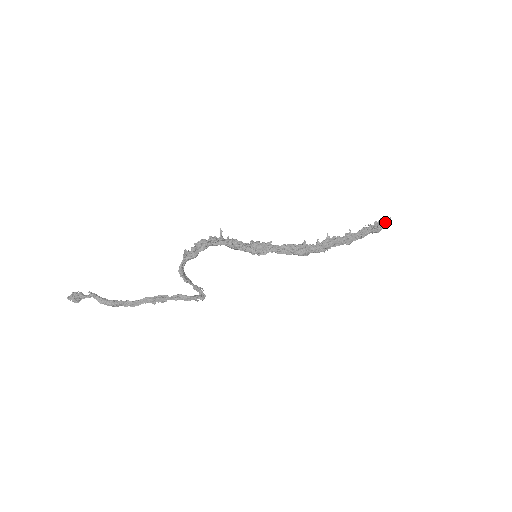
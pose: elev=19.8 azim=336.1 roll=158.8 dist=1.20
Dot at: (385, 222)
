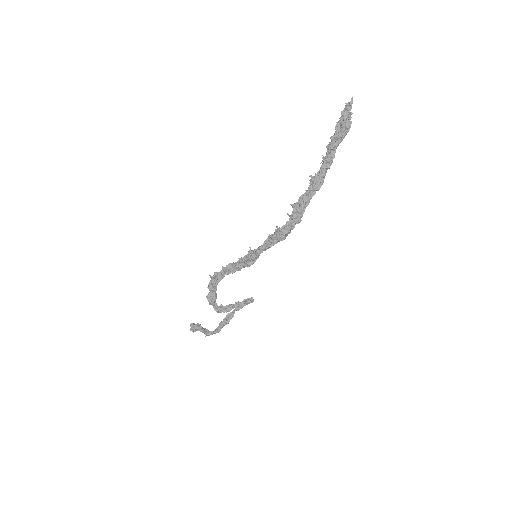
Dot at: (348, 114)
